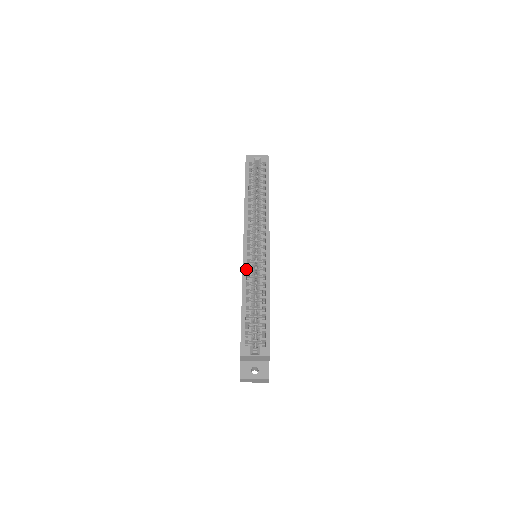
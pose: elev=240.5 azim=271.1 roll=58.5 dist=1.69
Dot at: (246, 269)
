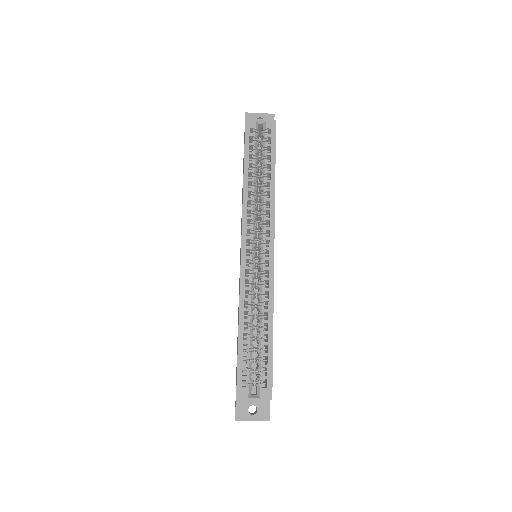
Dot at: (244, 283)
